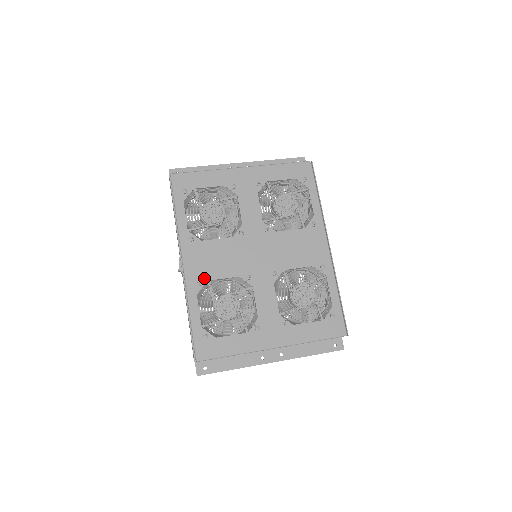
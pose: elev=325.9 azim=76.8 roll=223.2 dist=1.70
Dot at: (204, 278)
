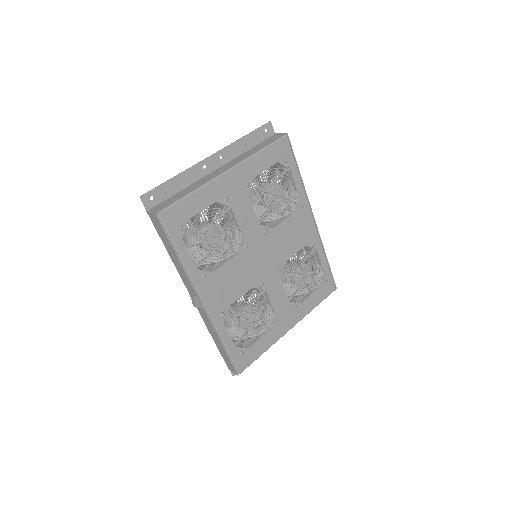
Dot at: (225, 306)
